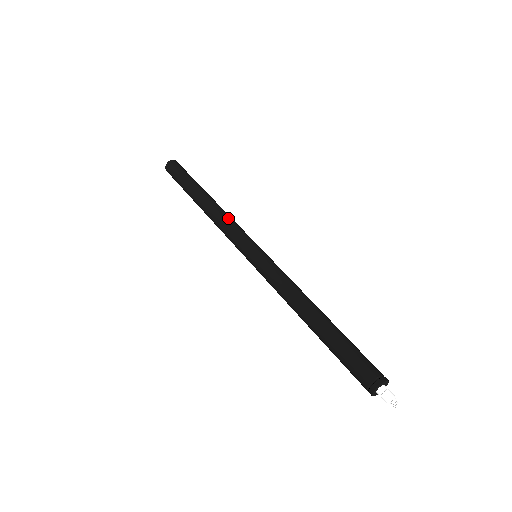
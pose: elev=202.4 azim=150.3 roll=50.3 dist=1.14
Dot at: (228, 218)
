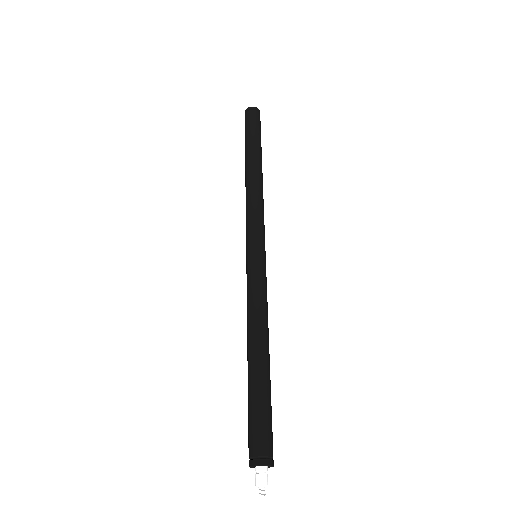
Dot at: (252, 201)
